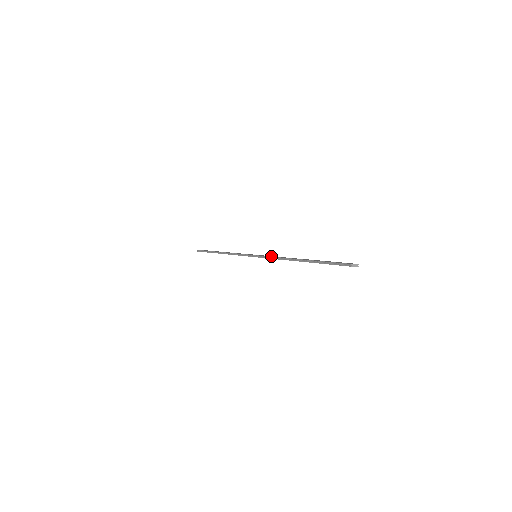
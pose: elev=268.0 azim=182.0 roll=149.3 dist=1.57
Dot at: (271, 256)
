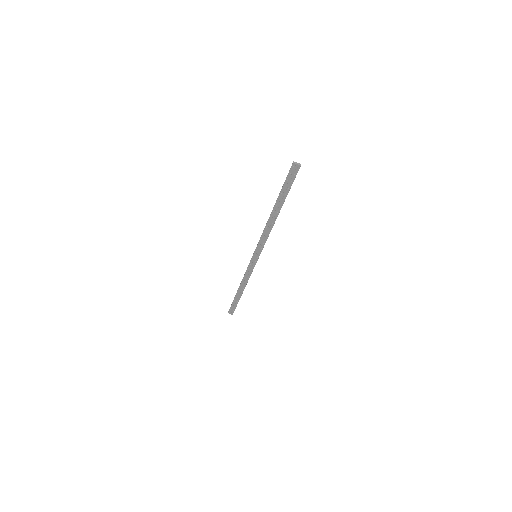
Dot at: (262, 238)
